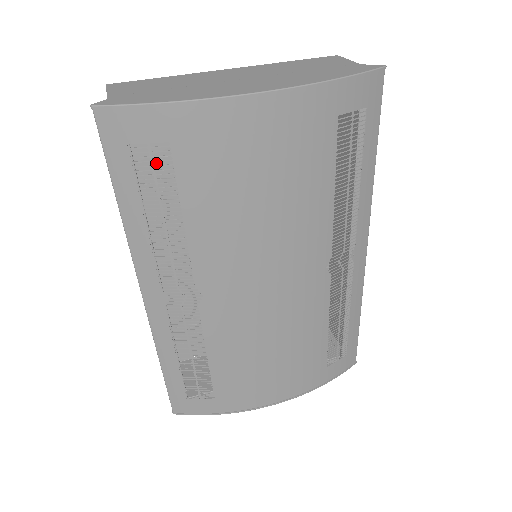
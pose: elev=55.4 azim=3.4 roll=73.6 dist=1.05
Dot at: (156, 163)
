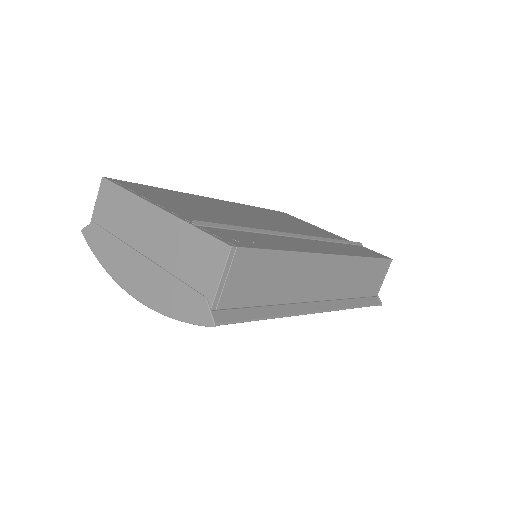
Dot at: (170, 194)
